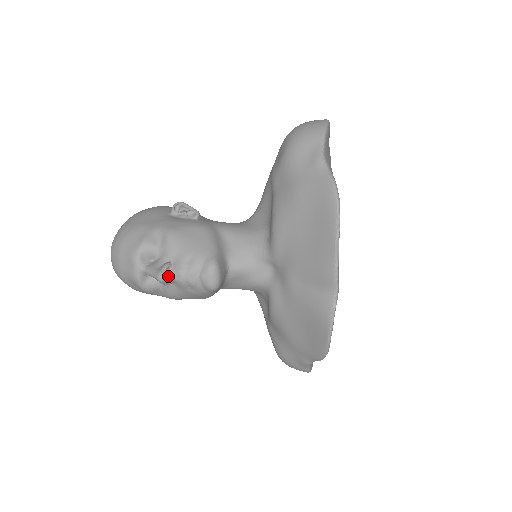
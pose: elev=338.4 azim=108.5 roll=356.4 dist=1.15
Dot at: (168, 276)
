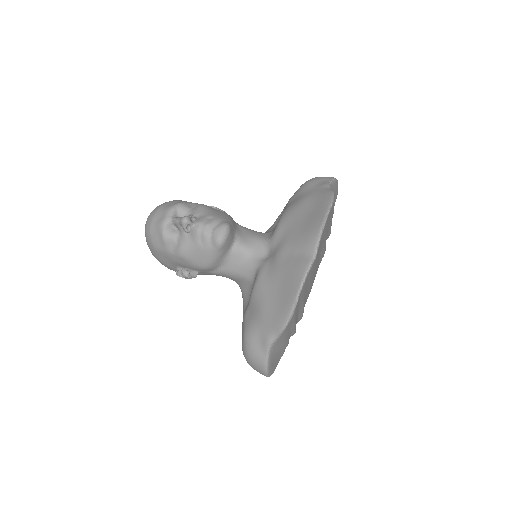
Dot at: (190, 221)
